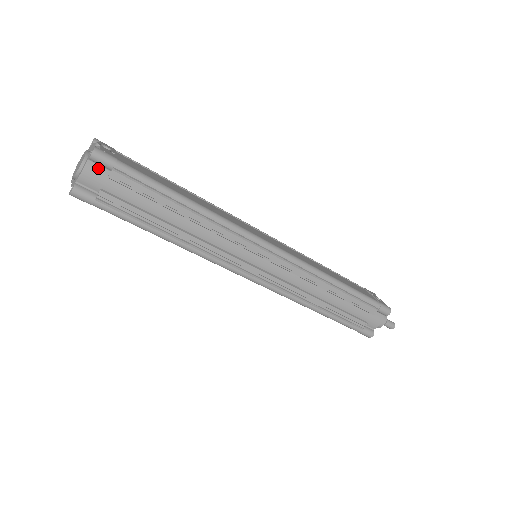
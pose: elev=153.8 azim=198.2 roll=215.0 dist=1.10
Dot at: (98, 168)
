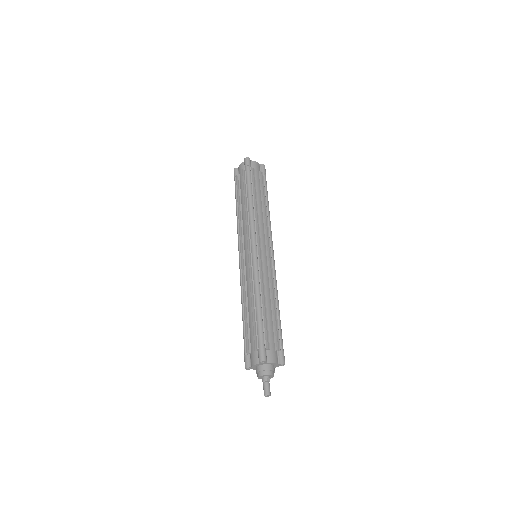
Dot at: (259, 168)
